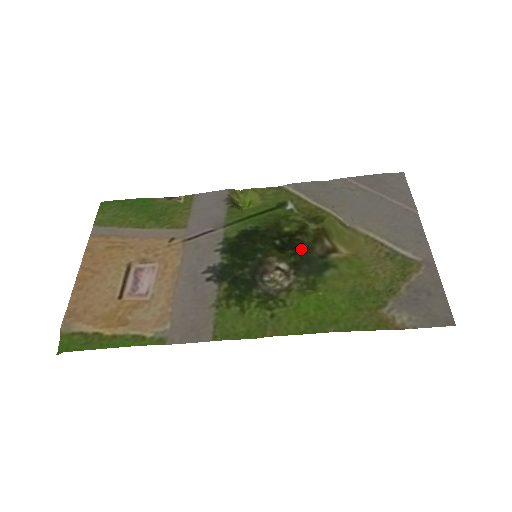
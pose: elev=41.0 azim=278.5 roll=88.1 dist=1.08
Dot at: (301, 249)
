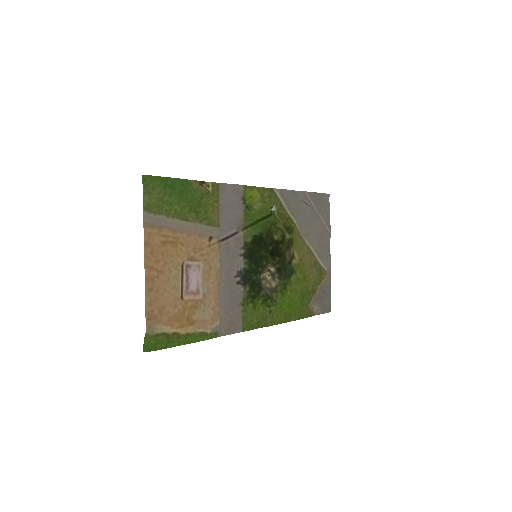
Dot at: (282, 257)
